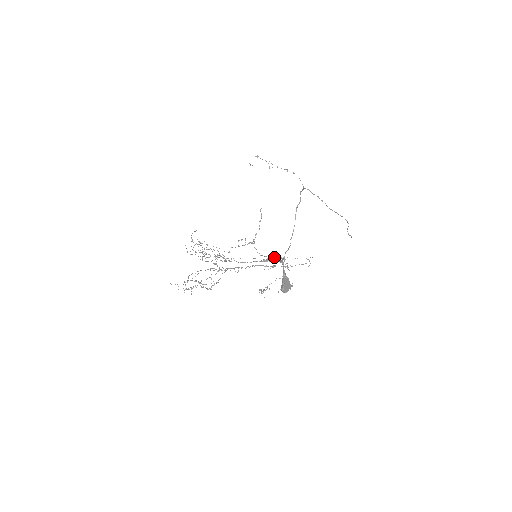
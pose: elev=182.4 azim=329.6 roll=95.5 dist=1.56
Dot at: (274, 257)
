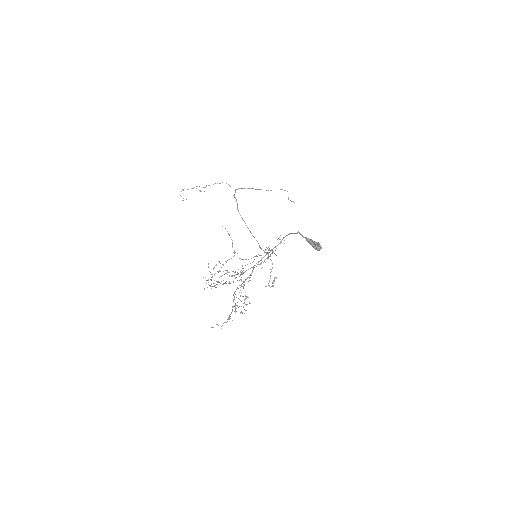
Dot at: occluded
